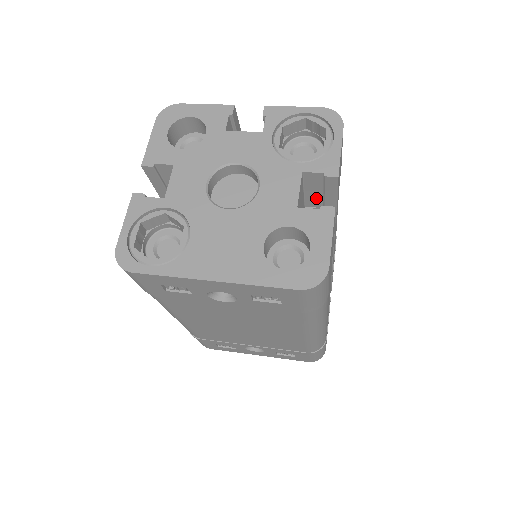
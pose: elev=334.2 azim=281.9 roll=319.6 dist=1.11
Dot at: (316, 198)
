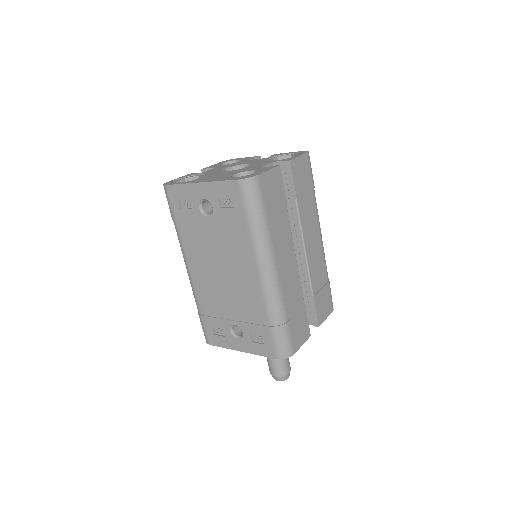
Dot at: (285, 188)
